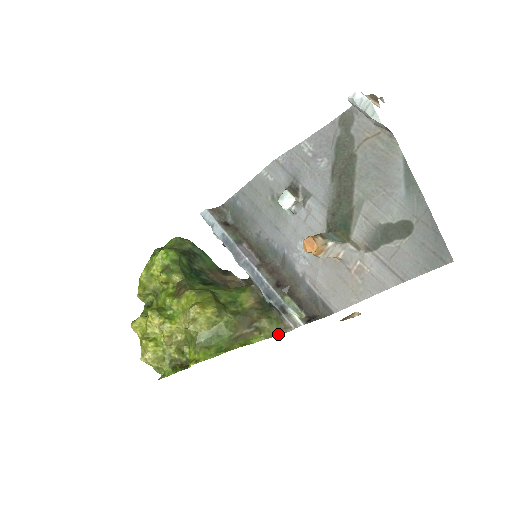
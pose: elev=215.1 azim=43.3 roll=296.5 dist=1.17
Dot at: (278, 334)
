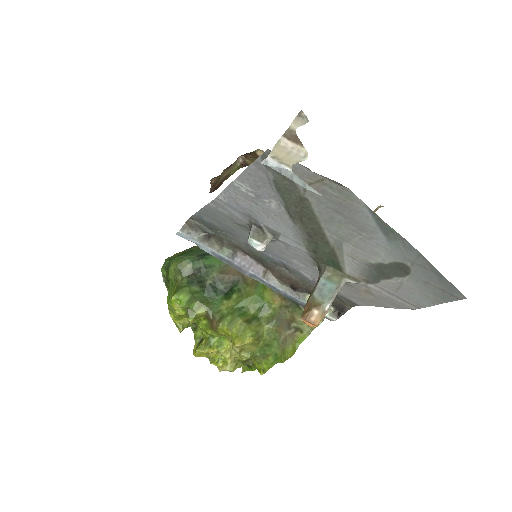
Dot at: (317, 326)
